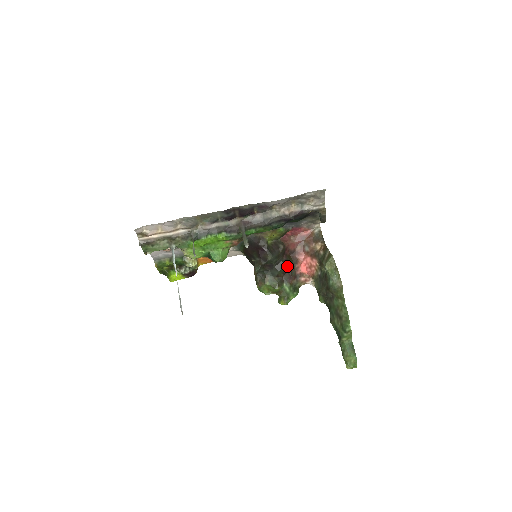
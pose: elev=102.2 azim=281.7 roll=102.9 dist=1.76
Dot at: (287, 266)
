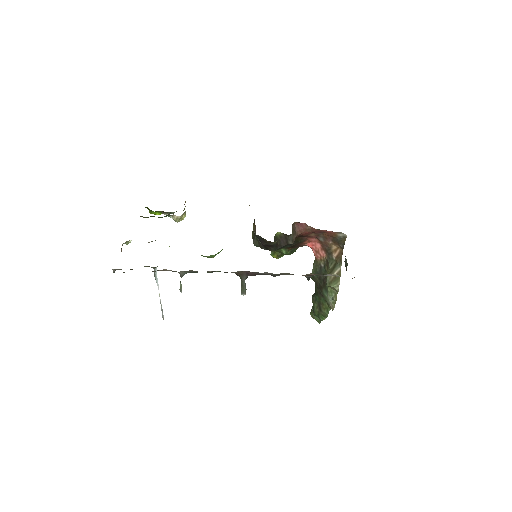
Dot at: occluded
